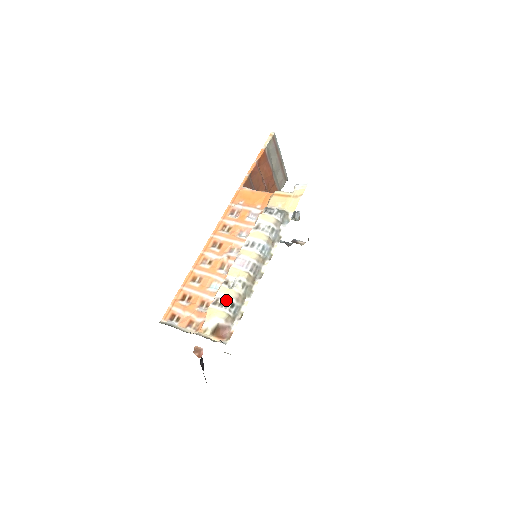
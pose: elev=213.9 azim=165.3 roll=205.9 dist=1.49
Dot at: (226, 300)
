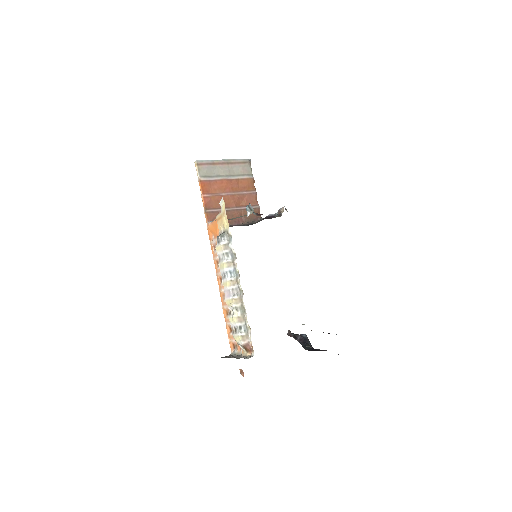
Dot at: (235, 327)
